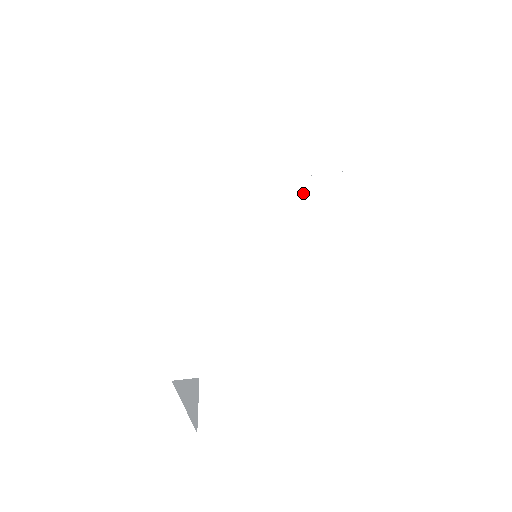
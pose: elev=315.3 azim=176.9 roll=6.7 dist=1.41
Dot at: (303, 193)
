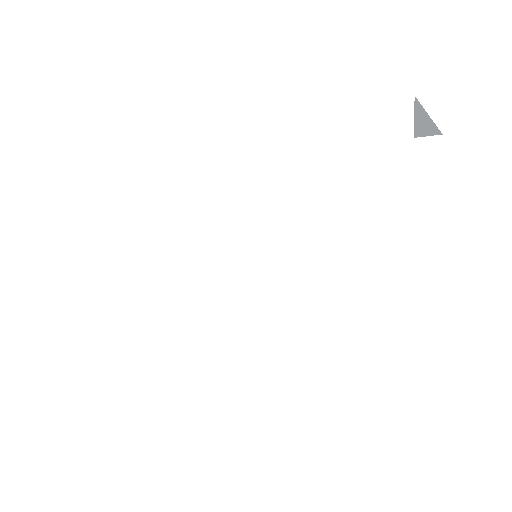
Dot at: (314, 159)
